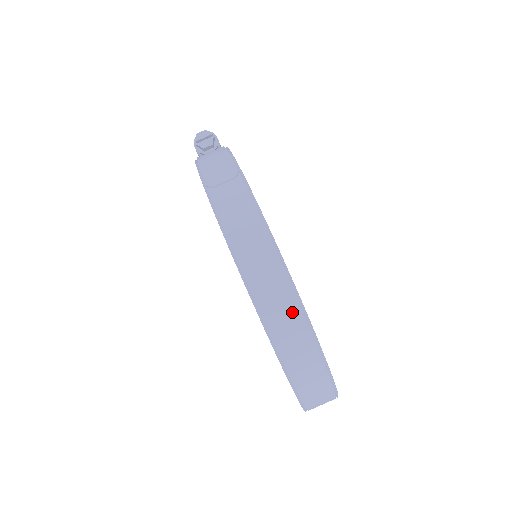
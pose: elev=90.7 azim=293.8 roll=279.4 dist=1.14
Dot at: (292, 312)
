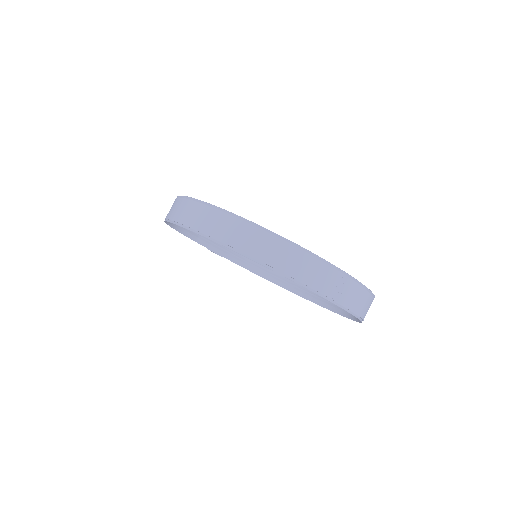
Dot at: (205, 212)
